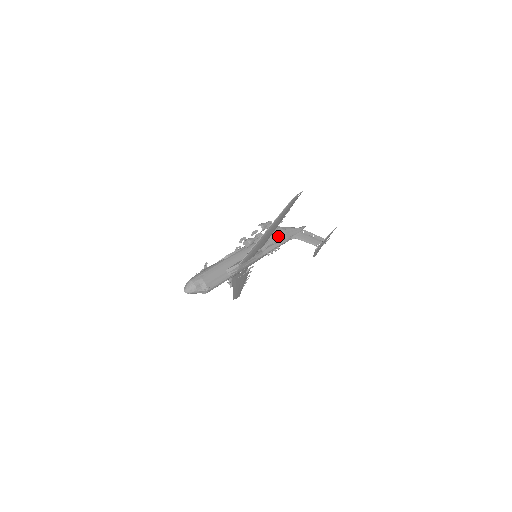
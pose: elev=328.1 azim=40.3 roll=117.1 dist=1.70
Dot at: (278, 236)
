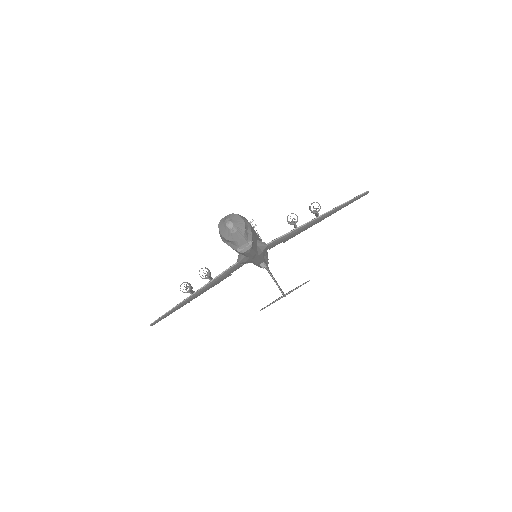
Dot at: occluded
